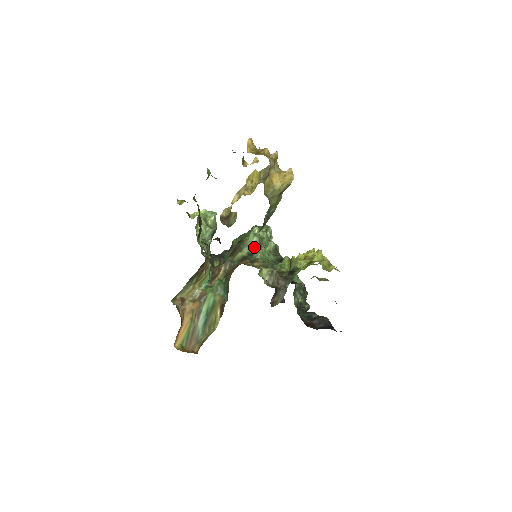
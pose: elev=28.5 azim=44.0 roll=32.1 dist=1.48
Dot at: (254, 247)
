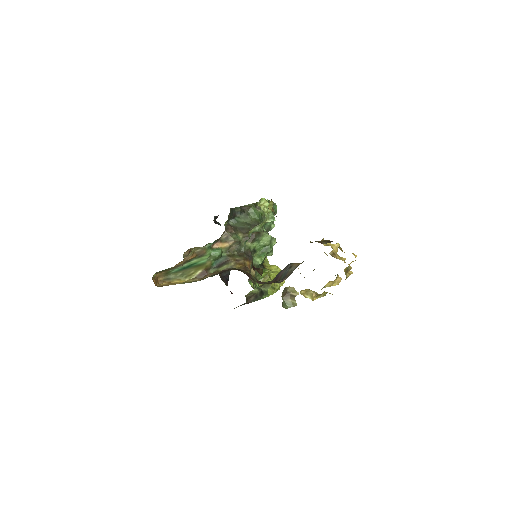
Dot at: (261, 247)
